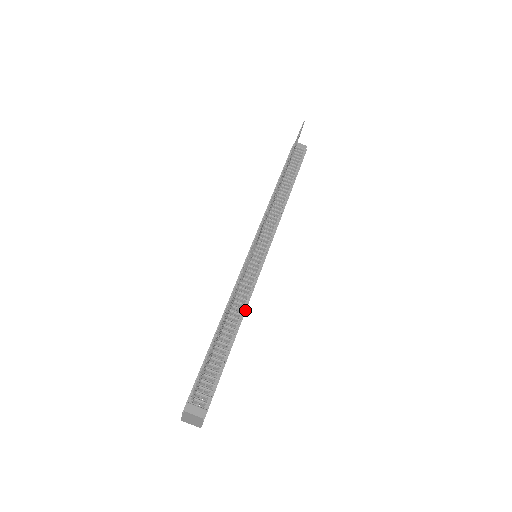
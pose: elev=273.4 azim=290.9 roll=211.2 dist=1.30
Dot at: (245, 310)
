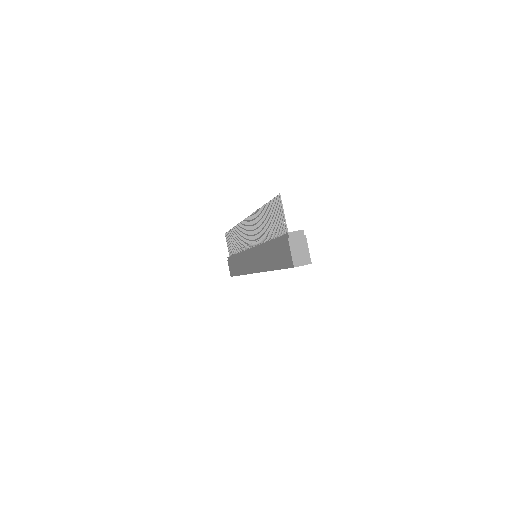
Dot at: occluded
